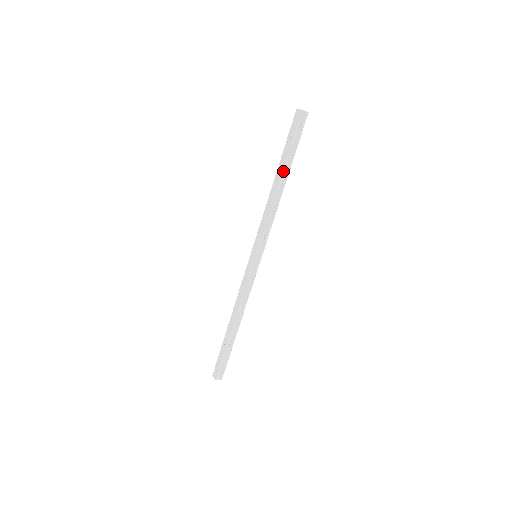
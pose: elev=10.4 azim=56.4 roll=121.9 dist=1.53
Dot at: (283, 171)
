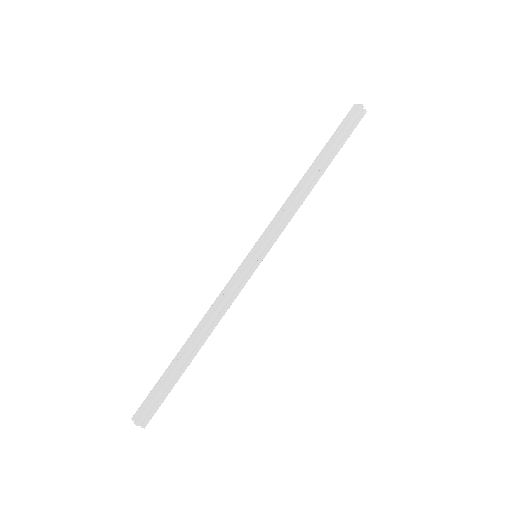
Dot at: (323, 162)
